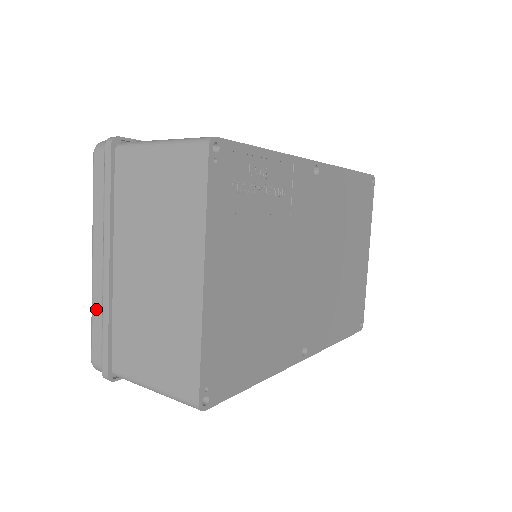
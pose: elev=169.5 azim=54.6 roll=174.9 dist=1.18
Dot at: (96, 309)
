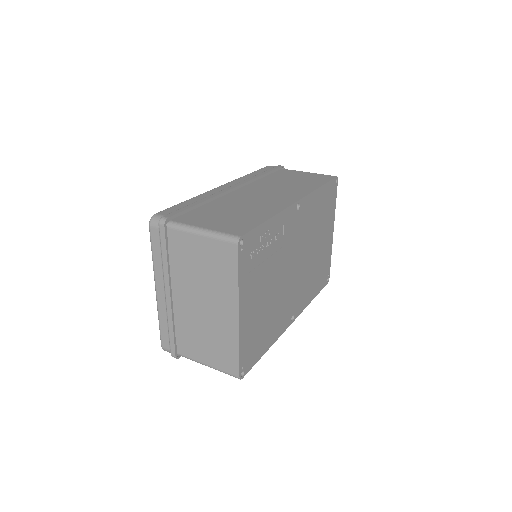
Dot at: (162, 319)
